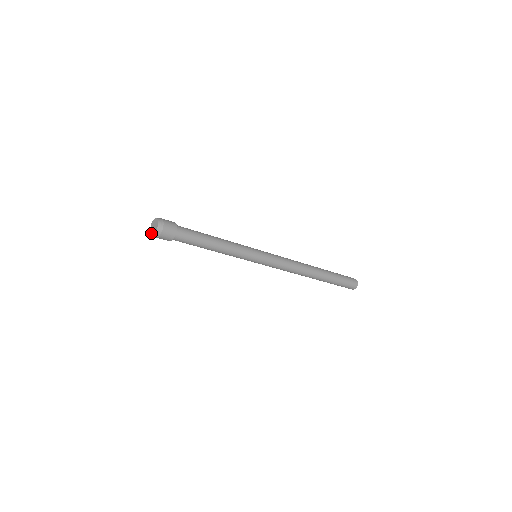
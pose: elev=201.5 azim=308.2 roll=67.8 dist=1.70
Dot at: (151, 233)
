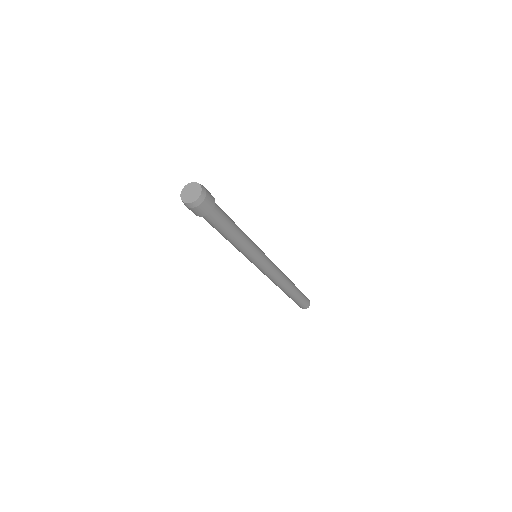
Dot at: (182, 196)
